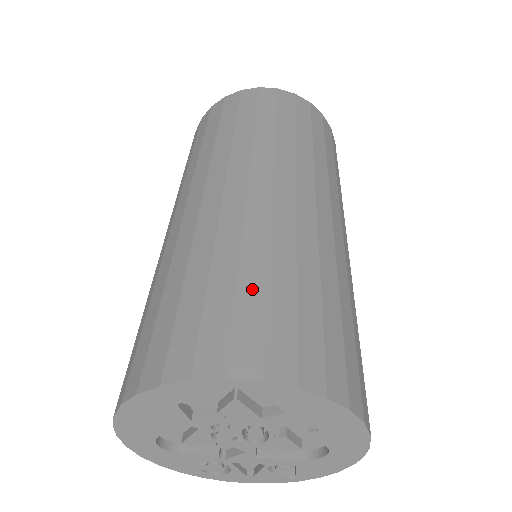
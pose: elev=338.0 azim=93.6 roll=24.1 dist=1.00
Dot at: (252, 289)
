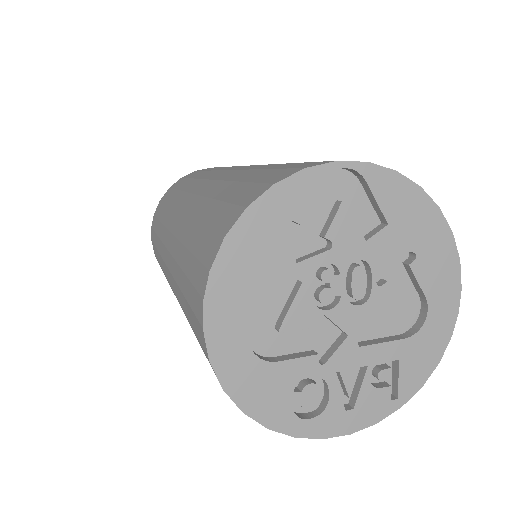
Dot at: occluded
